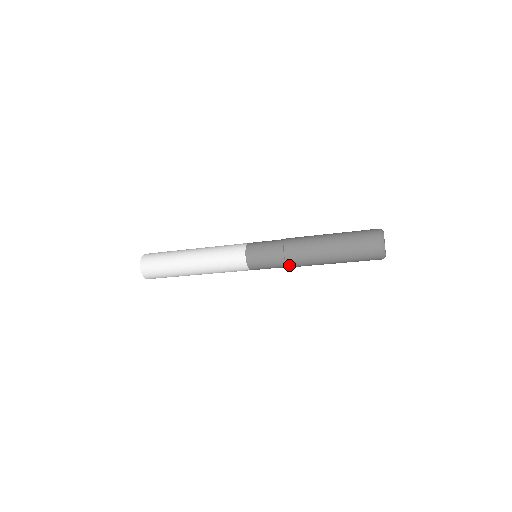
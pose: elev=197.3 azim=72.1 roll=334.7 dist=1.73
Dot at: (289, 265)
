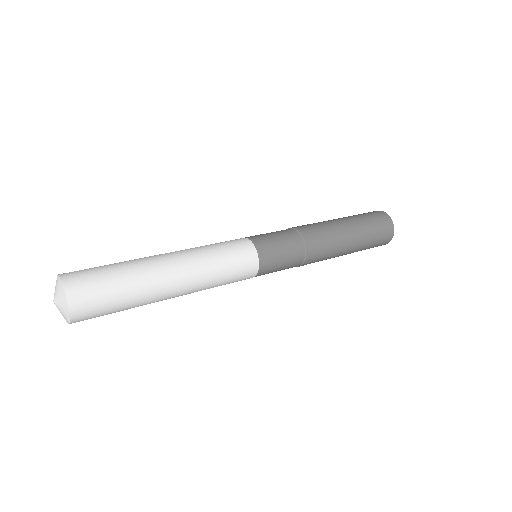
Dot at: (308, 258)
